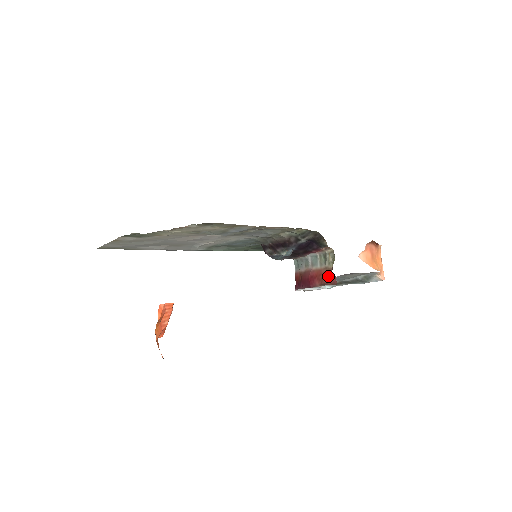
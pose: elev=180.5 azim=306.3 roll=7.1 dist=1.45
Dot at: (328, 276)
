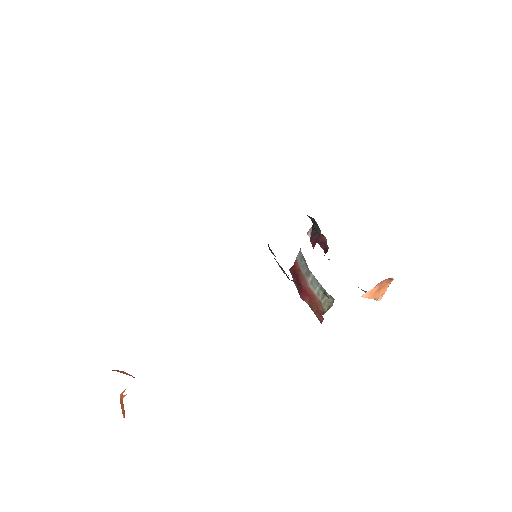
Dot at: (318, 310)
